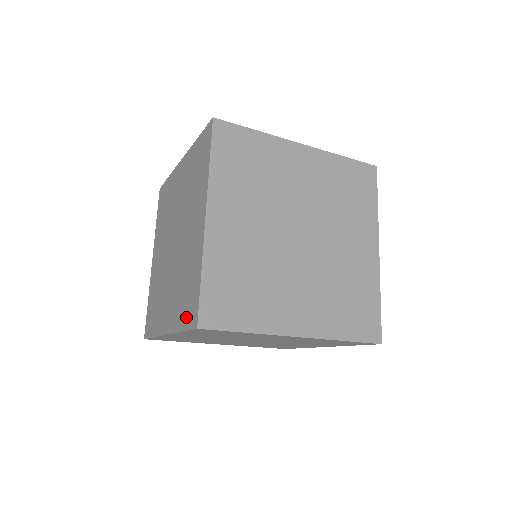
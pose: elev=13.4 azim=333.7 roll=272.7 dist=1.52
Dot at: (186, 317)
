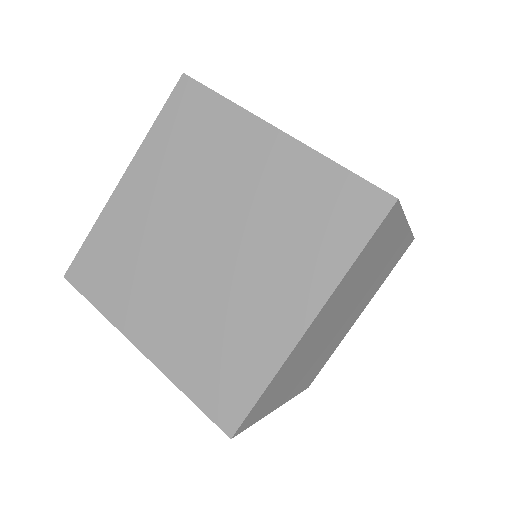
Dot at: occluded
